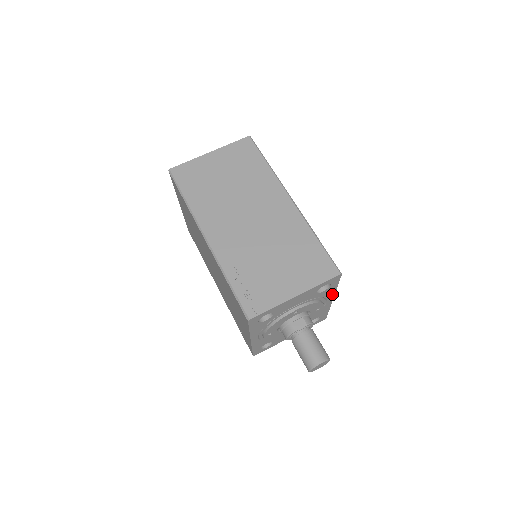
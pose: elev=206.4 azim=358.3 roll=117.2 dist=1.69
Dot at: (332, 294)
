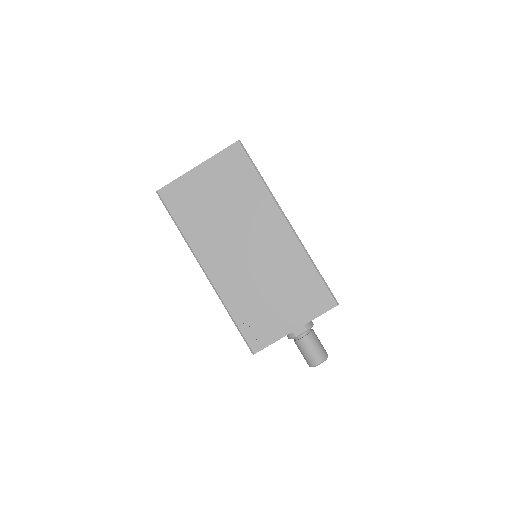
Dot at: occluded
